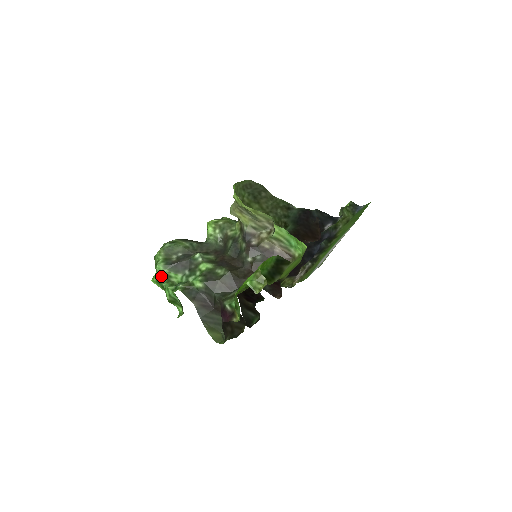
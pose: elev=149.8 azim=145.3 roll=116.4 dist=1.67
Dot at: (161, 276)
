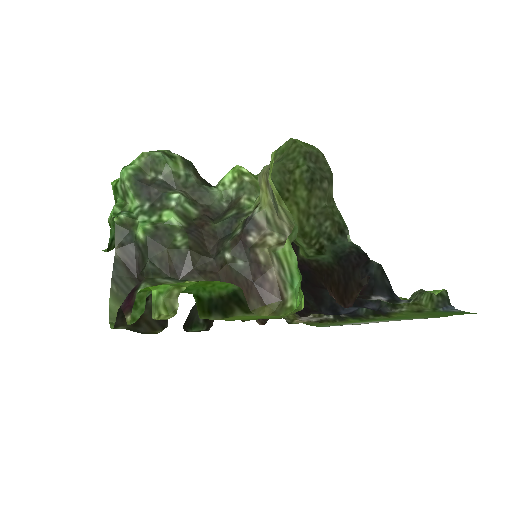
Dot at: (120, 185)
